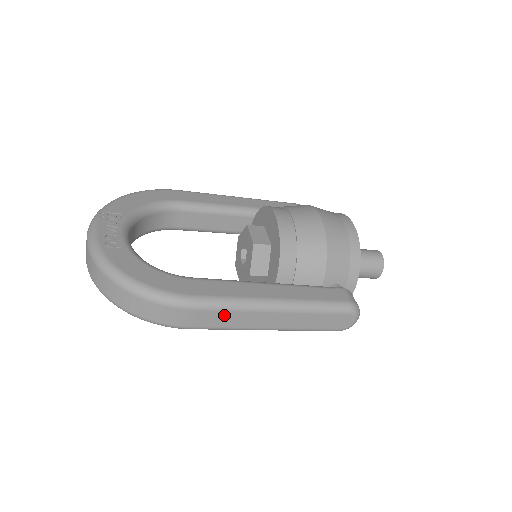
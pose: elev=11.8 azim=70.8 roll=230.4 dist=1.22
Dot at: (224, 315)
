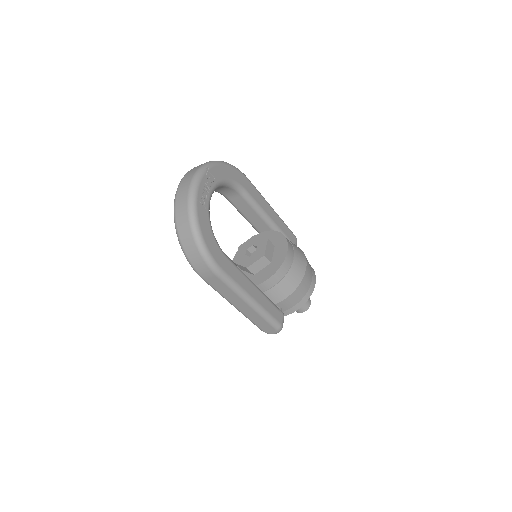
Dot at: (226, 288)
